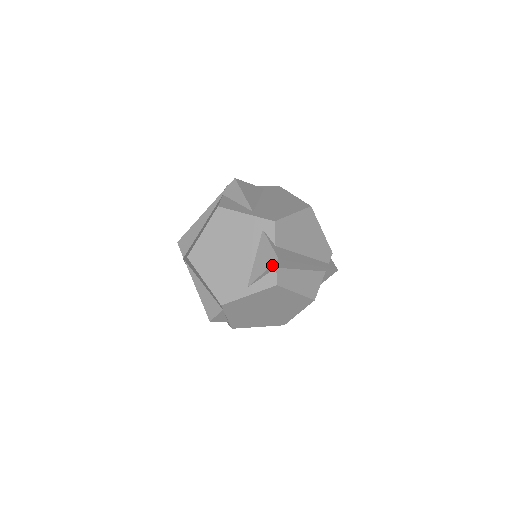
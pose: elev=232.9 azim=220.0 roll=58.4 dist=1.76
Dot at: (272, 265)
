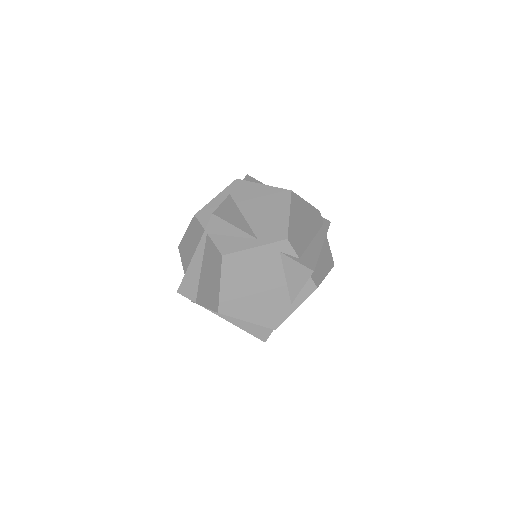
Dot at: occluded
